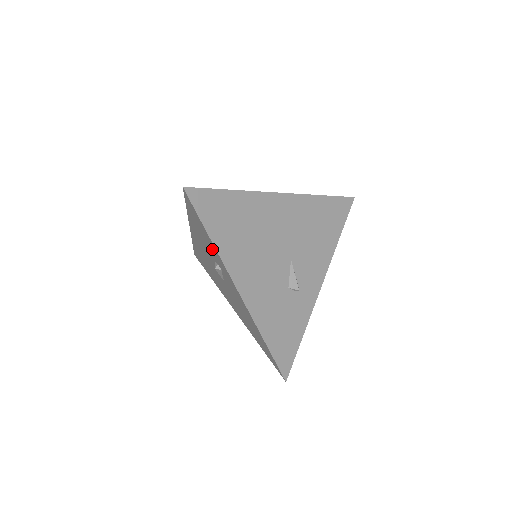
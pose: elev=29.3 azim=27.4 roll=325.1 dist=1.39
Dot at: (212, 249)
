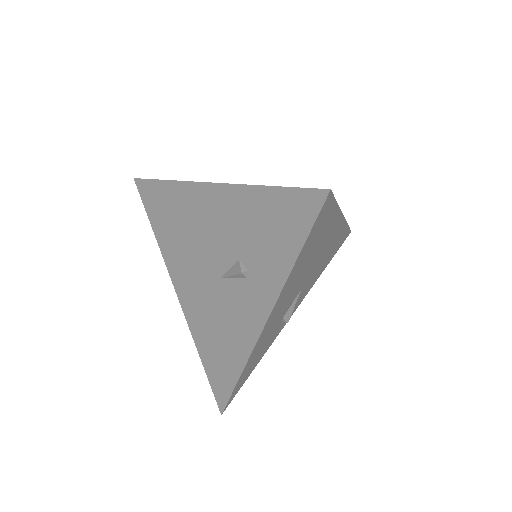
Dot at: (269, 259)
